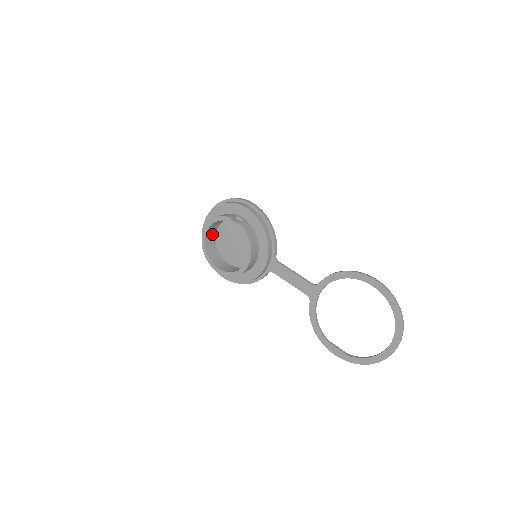
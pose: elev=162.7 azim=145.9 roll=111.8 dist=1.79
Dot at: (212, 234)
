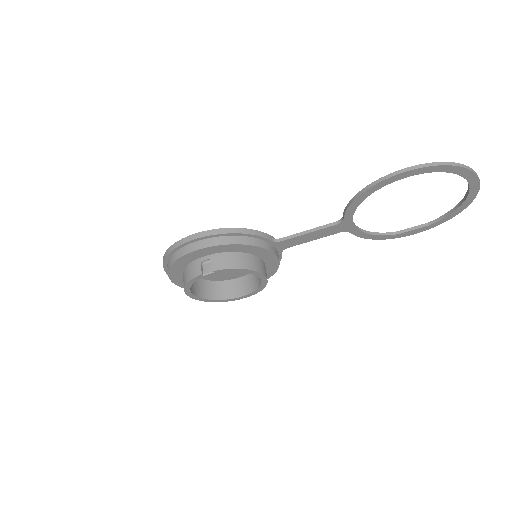
Dot at: (196, 284)
